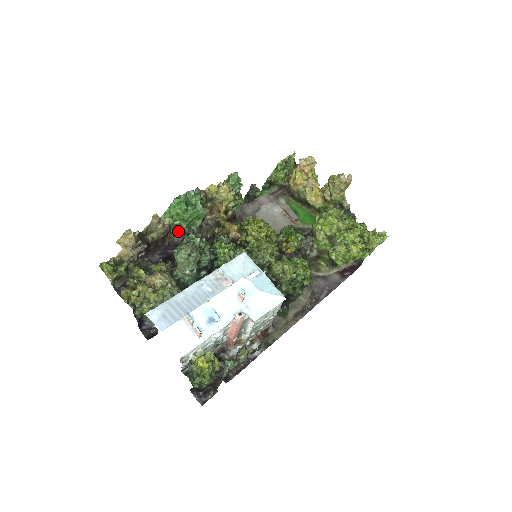
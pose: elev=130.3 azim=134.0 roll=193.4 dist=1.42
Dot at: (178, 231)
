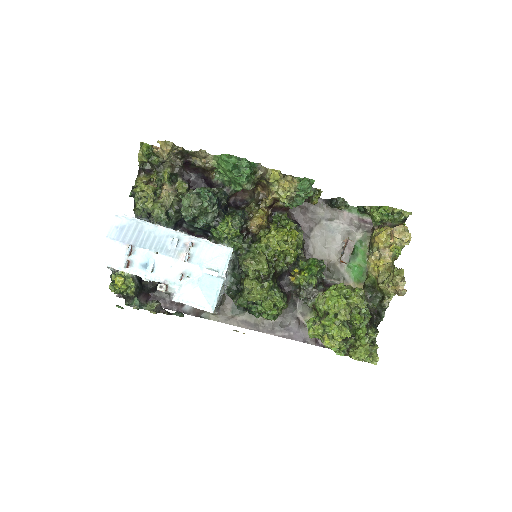
Dot at: (221, 176)
